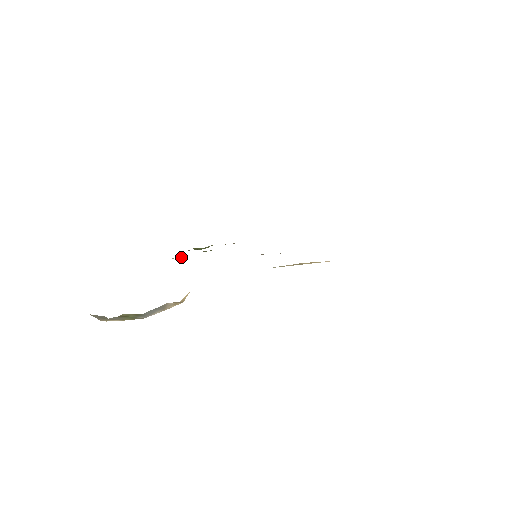
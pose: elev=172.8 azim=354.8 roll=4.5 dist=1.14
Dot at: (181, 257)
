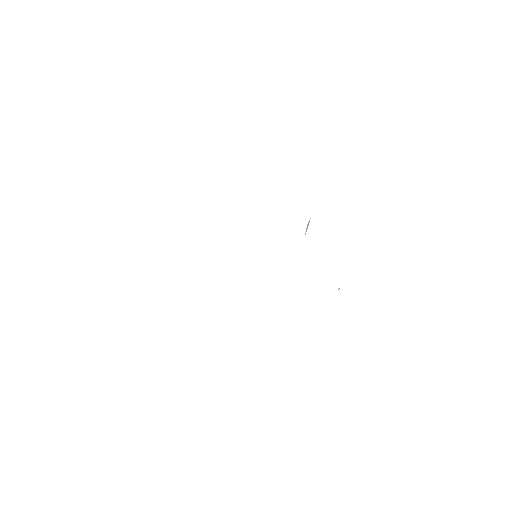
Dot at: occluded
